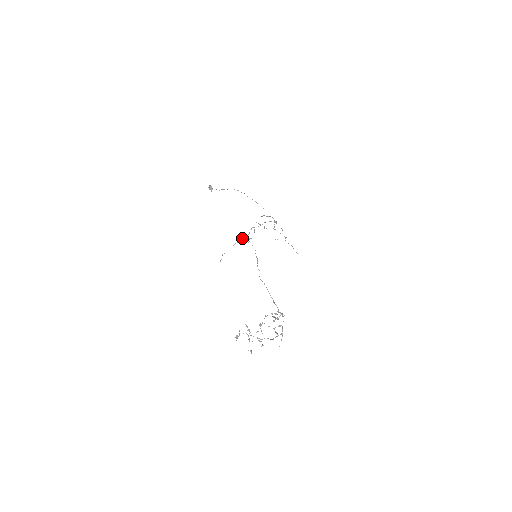
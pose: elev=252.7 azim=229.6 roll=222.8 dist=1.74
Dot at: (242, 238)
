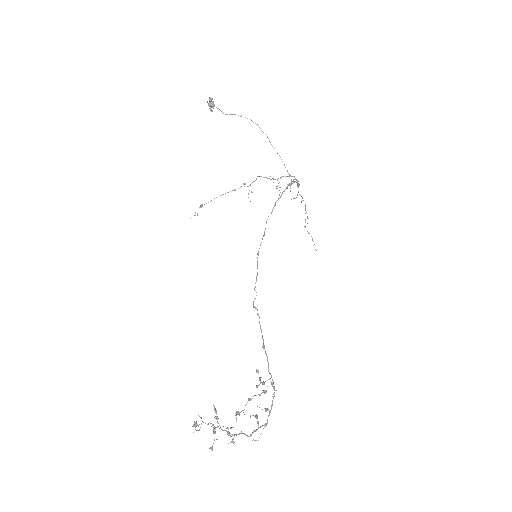
Dot at: occluded
